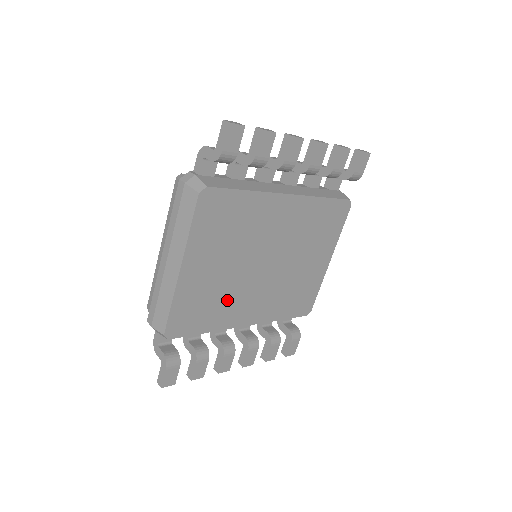
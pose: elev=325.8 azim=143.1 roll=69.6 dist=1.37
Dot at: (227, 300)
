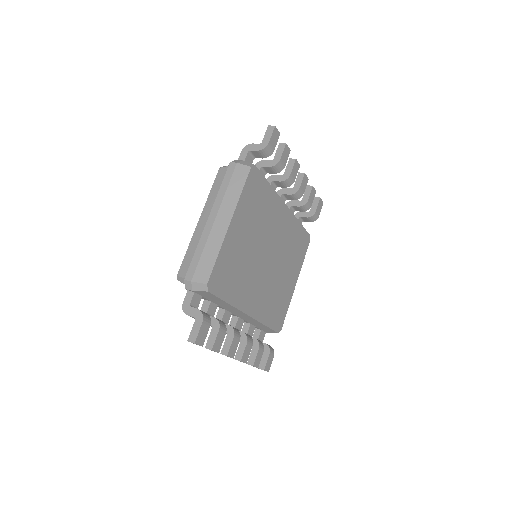
Dot at: (244, 277)
